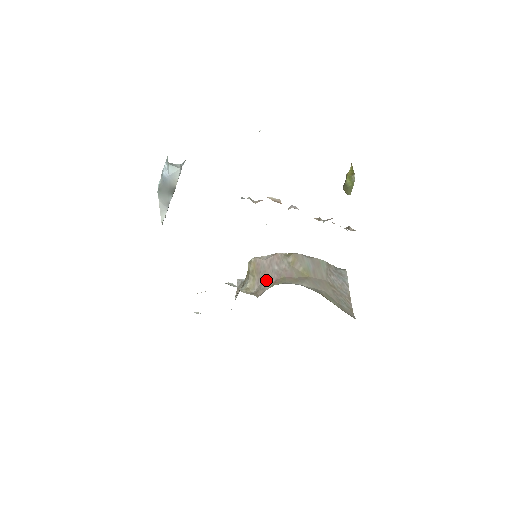
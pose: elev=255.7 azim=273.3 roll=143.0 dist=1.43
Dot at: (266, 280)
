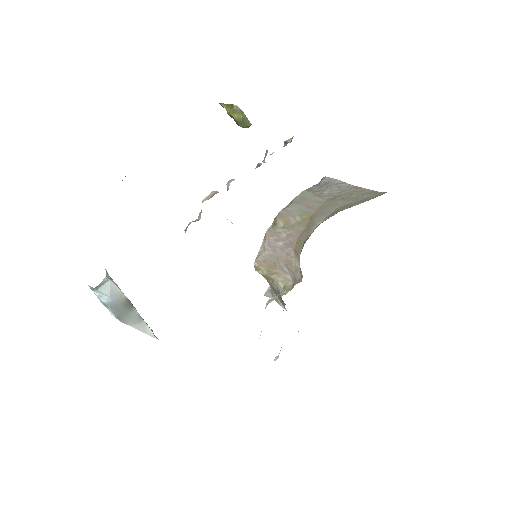
Dot at: (288, 262)
